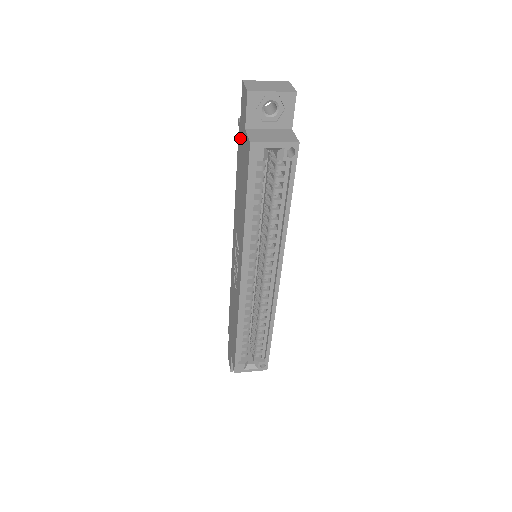
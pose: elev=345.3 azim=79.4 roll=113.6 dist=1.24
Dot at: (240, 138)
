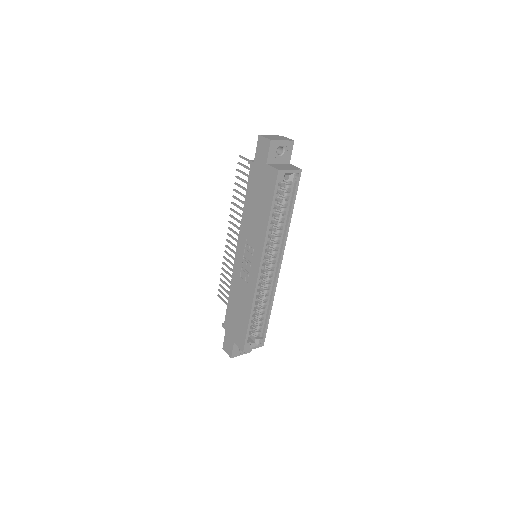
Dot at: (255, 171)
